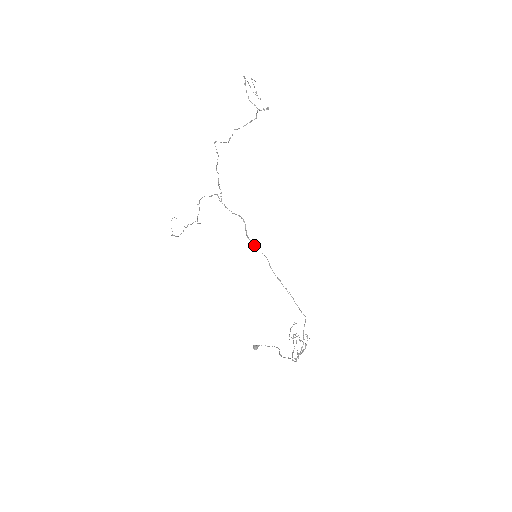
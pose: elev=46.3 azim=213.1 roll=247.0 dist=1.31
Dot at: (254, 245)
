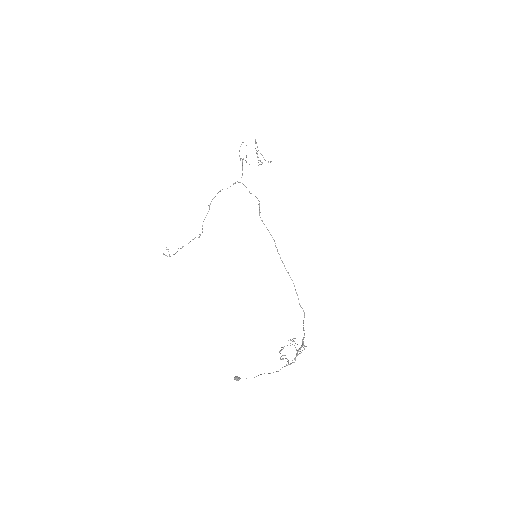
Dot at: (264, 224)
